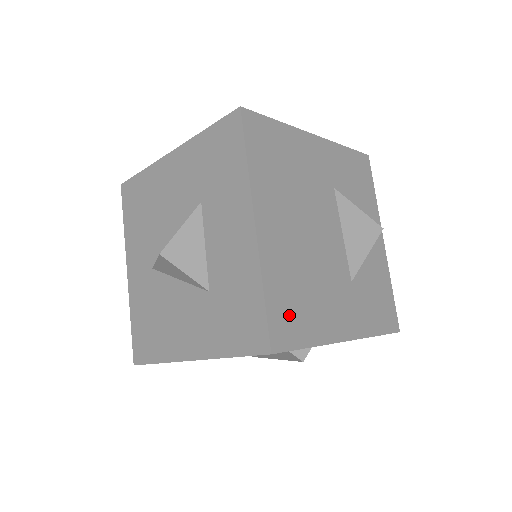
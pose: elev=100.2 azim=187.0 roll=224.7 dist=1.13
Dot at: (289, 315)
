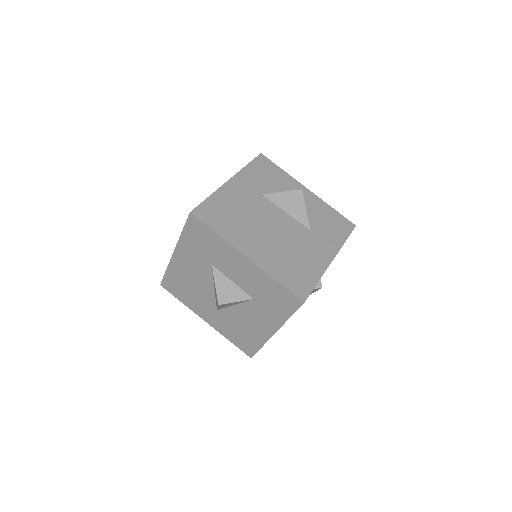
Dot at: (296, 279)
